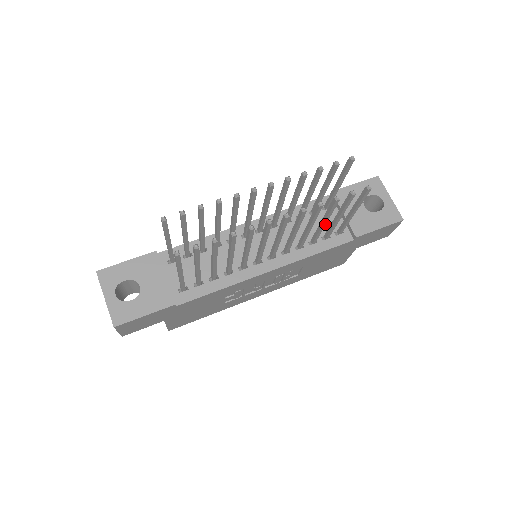
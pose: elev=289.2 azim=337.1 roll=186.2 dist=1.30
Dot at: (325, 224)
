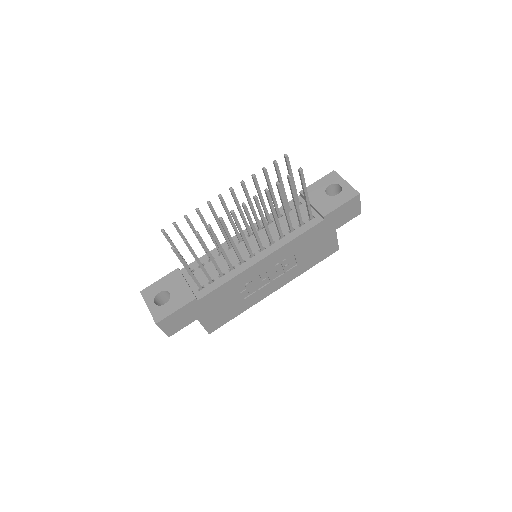
Dot at: (287, 209)
